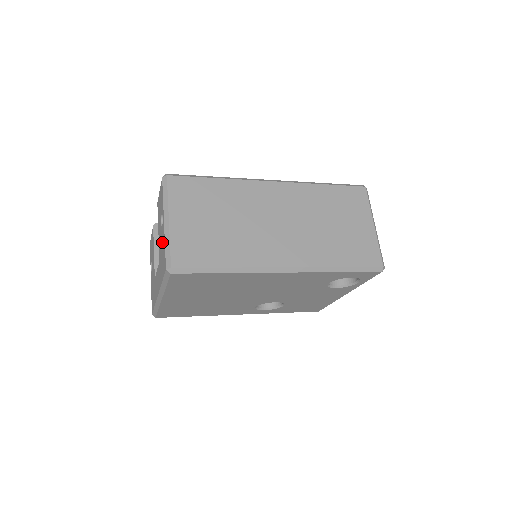
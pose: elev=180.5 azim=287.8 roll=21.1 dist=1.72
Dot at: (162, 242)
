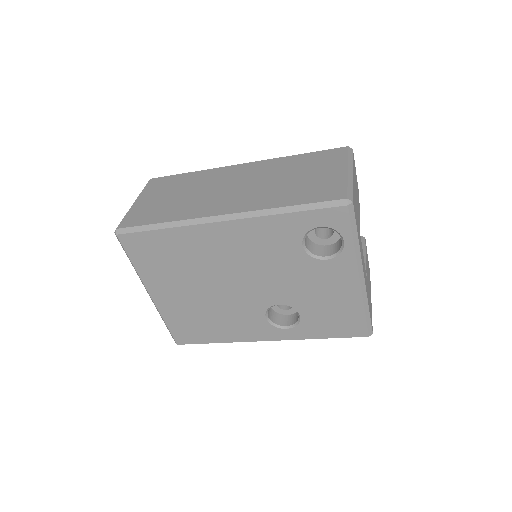
Dot at: occluded
